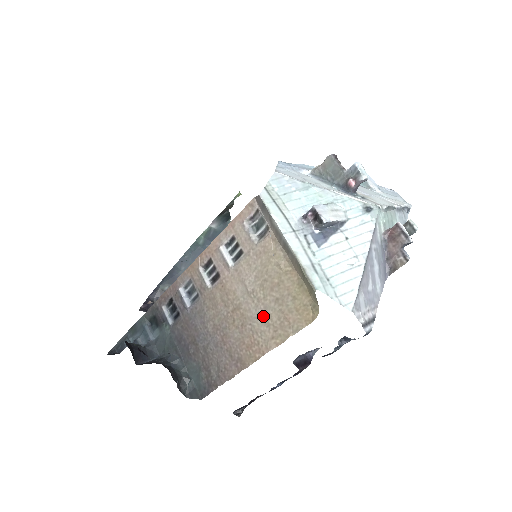
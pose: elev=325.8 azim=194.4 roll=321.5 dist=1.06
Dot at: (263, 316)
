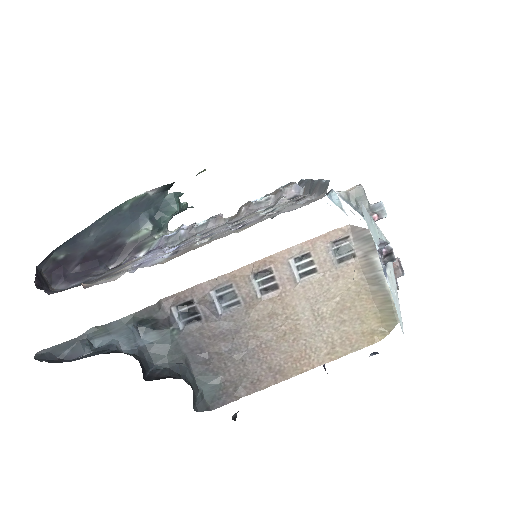
Dot at: (323, 334)
